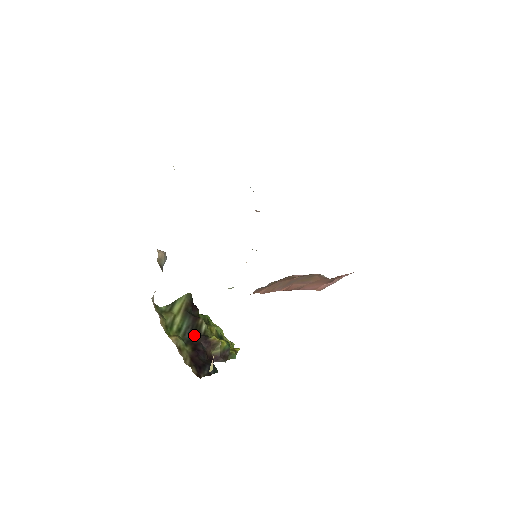
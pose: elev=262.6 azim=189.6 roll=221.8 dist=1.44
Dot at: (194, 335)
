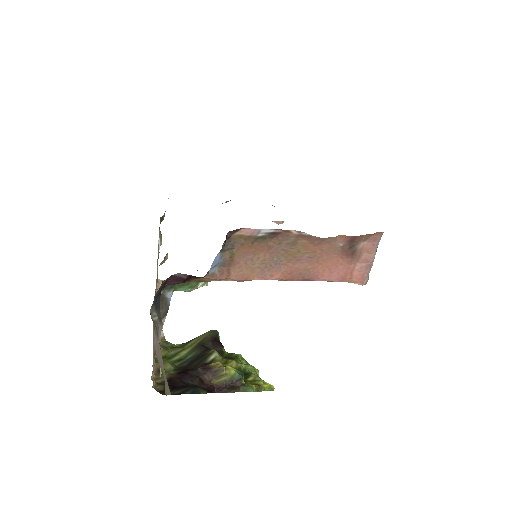
Dot at: (194, 363)
